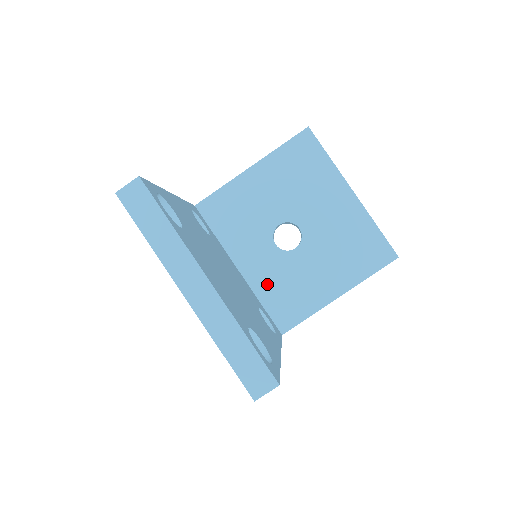
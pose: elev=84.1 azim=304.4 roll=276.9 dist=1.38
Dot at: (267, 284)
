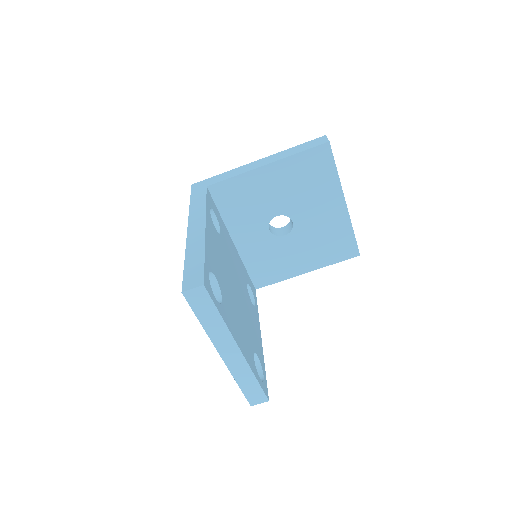
Dot at: (254, 256)
